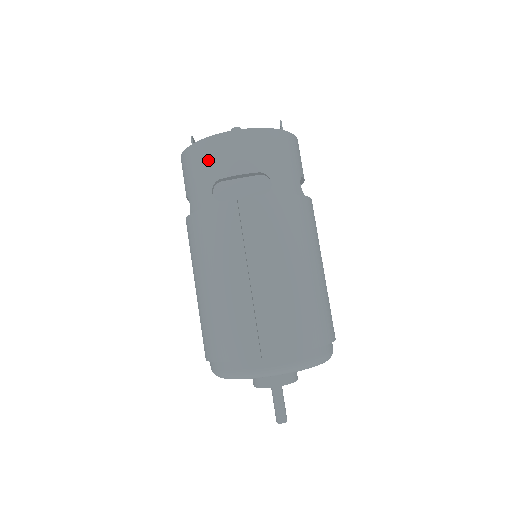
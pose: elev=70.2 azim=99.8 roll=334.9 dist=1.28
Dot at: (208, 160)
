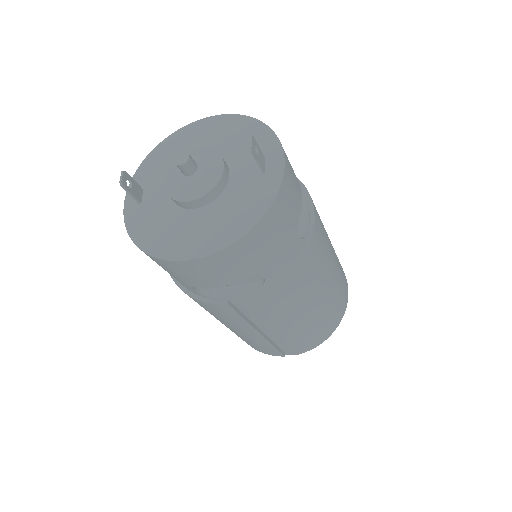
Dot at: (174, 273)
